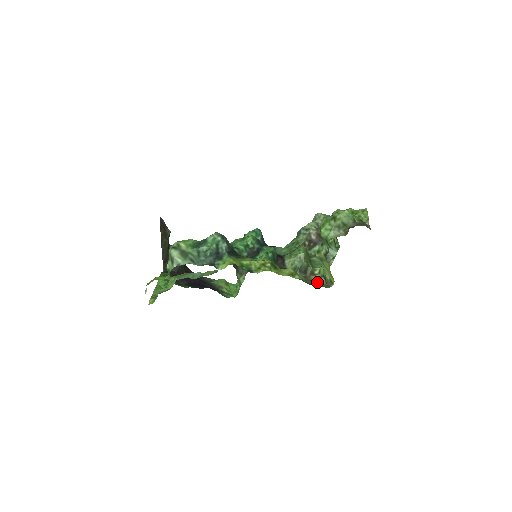
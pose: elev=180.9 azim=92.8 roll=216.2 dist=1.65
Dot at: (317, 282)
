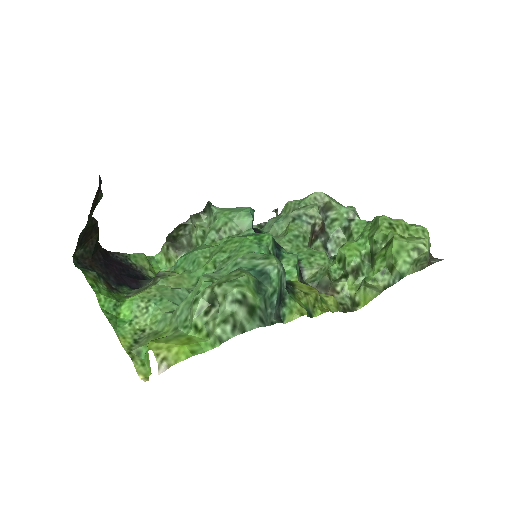
Dot at: (347, 307)
